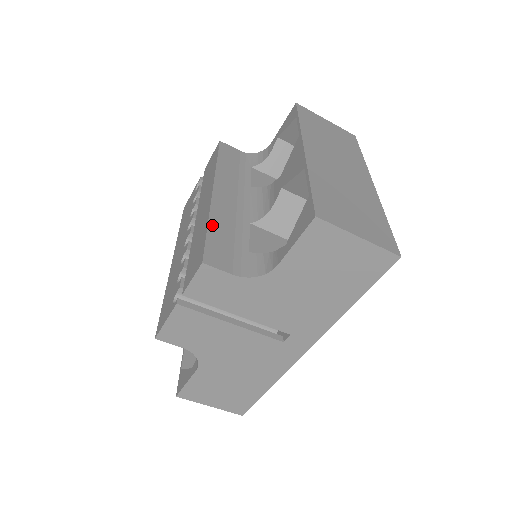
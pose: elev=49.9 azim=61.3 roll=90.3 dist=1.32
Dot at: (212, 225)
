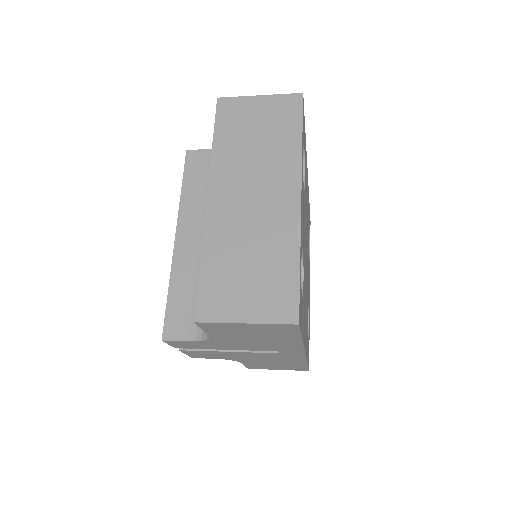
Dot at: (172, 288)
